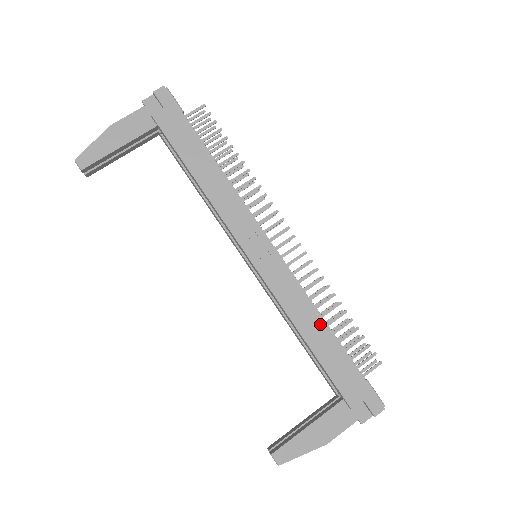
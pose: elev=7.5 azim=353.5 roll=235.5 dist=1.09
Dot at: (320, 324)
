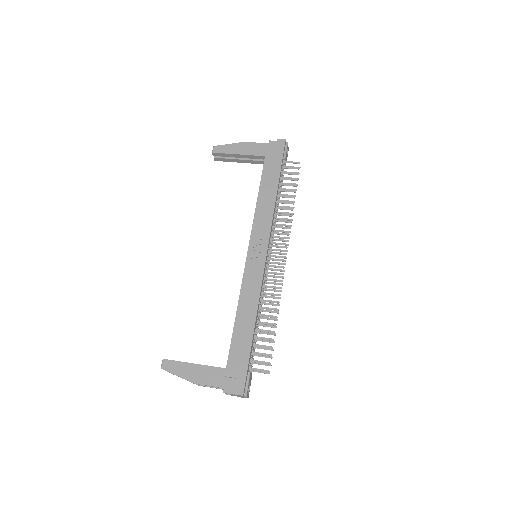
Dot at: (252, 315)
